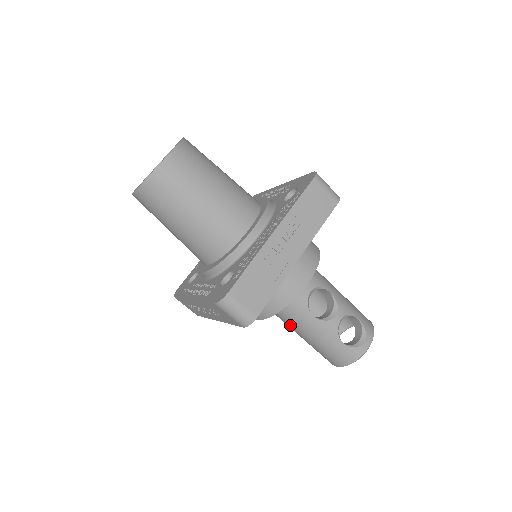
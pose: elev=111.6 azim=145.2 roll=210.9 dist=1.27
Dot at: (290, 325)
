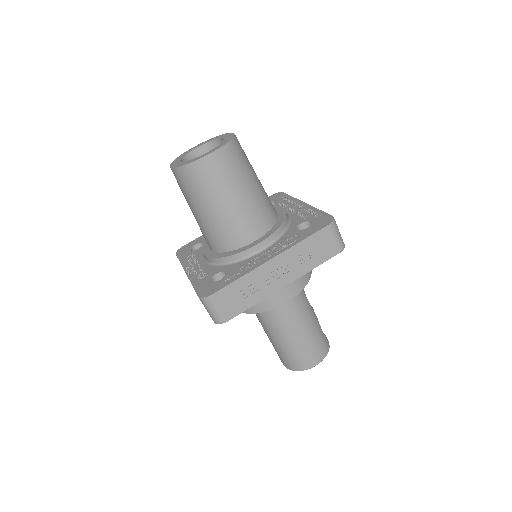
Dot at: (295, 316)
